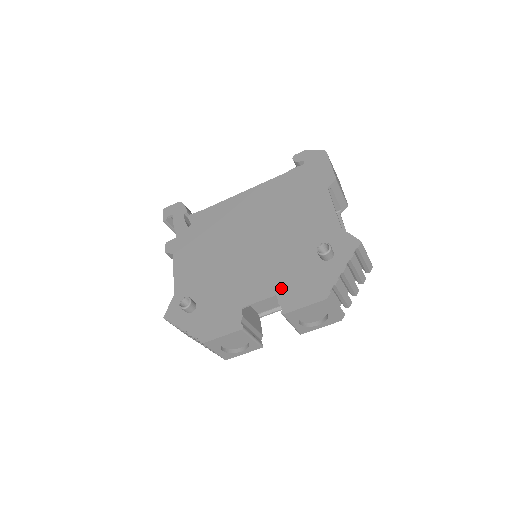
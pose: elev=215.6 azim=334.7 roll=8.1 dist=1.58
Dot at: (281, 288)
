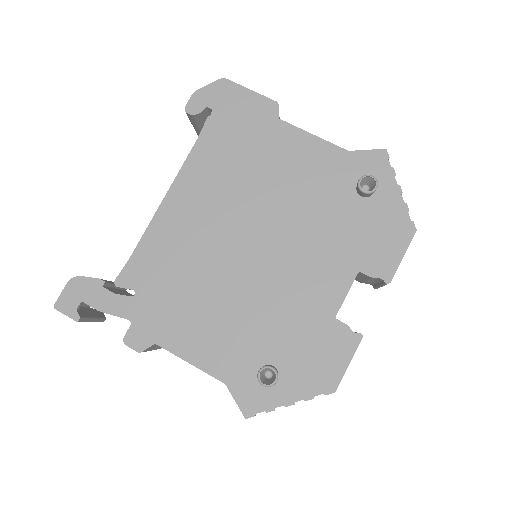
Dot at: (356, 261)
